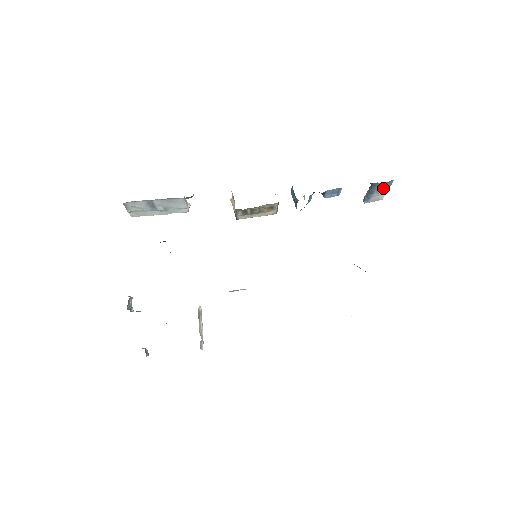
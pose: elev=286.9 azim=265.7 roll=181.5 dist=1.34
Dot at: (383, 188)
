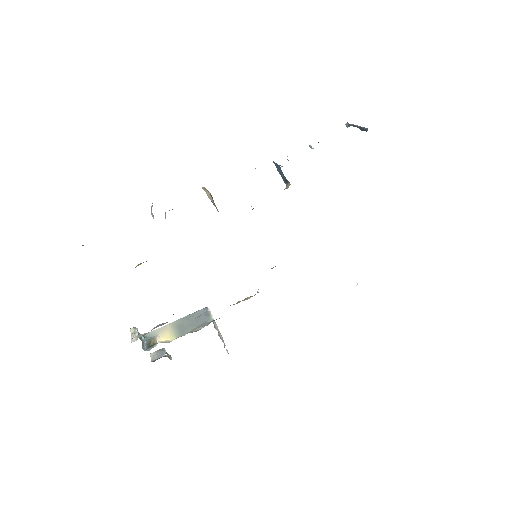
Dot at: occluded
